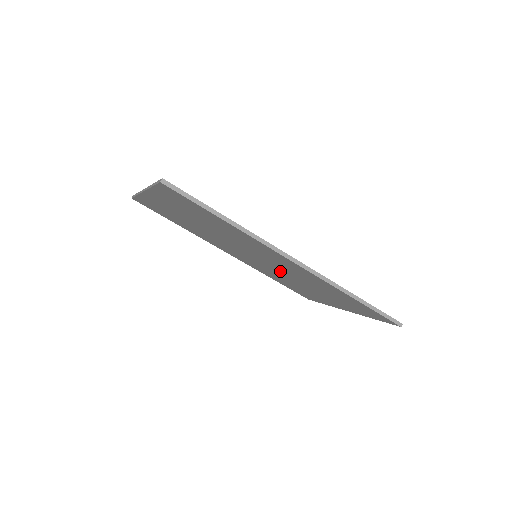
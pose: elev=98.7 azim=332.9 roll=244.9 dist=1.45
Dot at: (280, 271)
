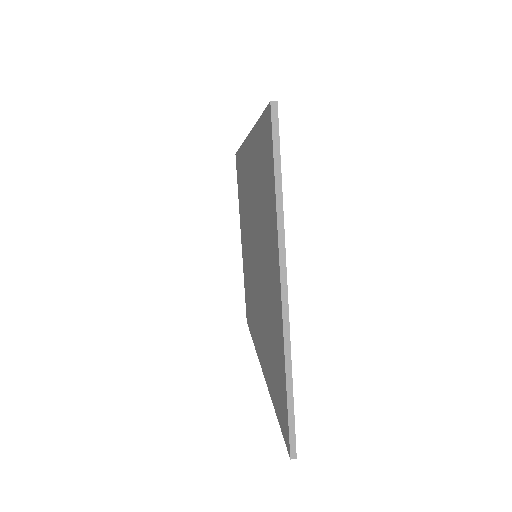
Dot at: (258, 256)
